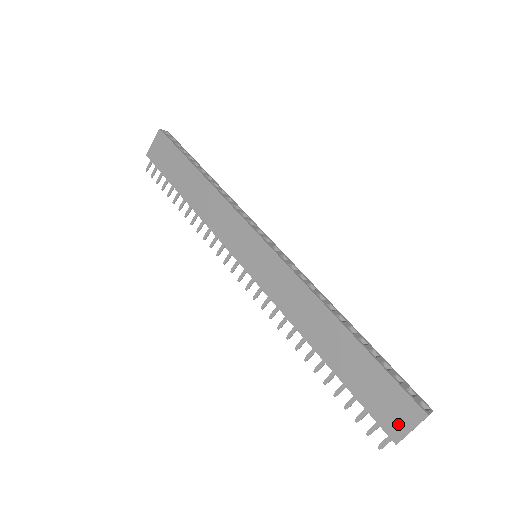
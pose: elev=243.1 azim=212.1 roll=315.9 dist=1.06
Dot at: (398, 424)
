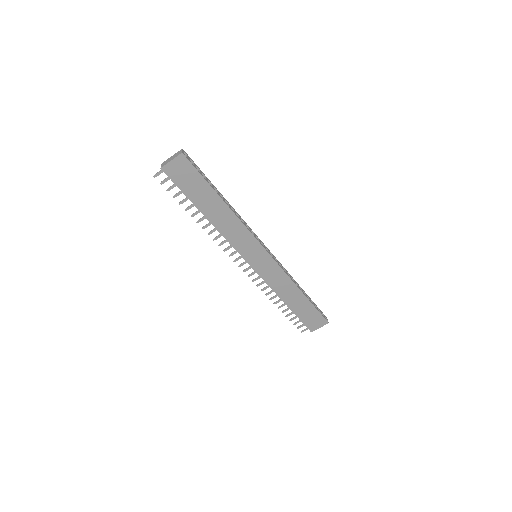
Dot at: (315, 326)
